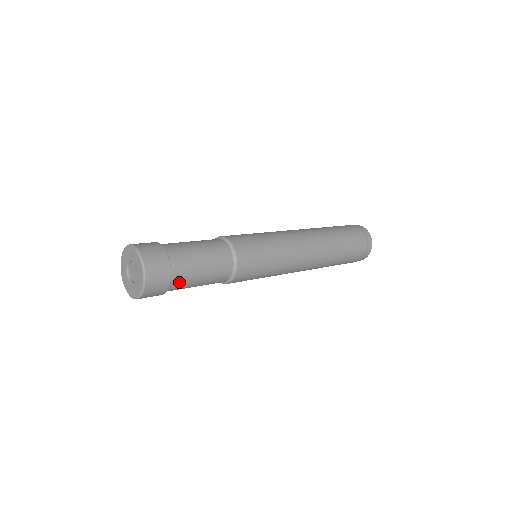
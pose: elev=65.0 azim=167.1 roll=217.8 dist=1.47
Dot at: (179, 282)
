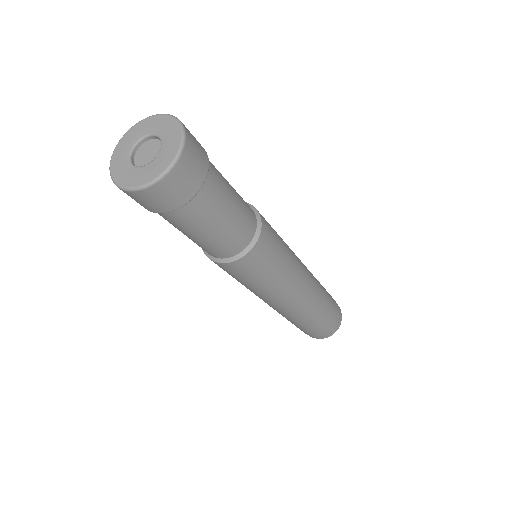
Dot at: (203, 203)
